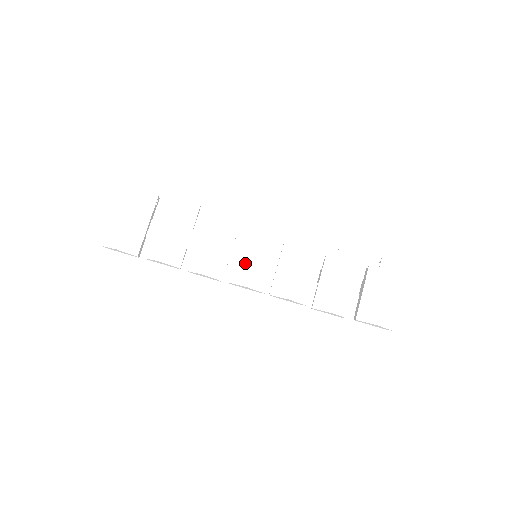
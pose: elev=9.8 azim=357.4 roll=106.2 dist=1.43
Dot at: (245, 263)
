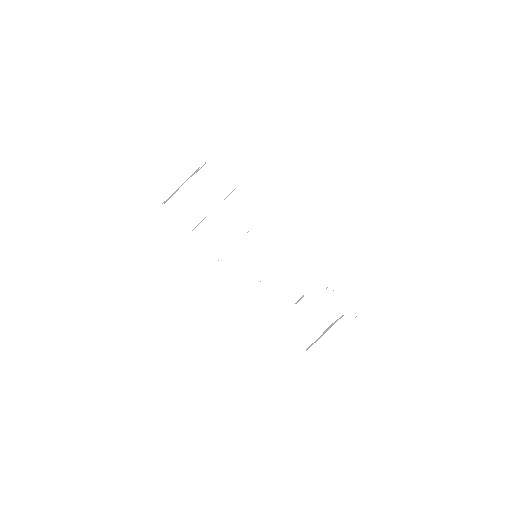
Dot at: (243, 257)
